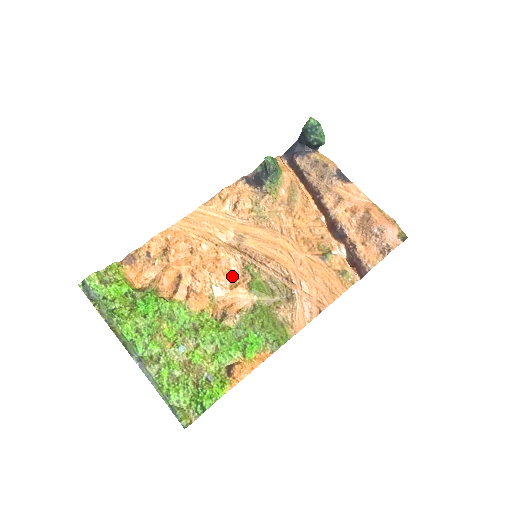
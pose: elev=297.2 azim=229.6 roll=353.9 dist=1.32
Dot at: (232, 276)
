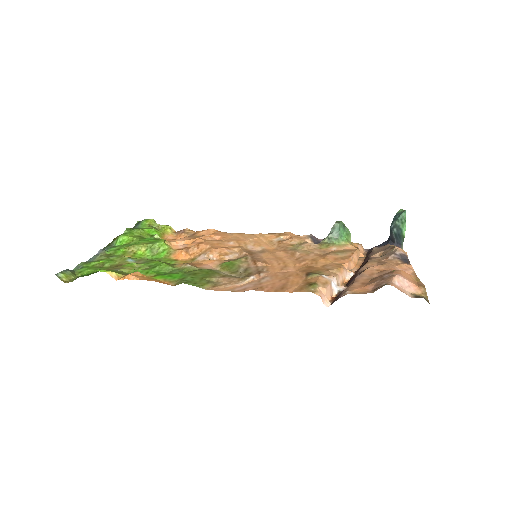
Dot at: (223, 257)
